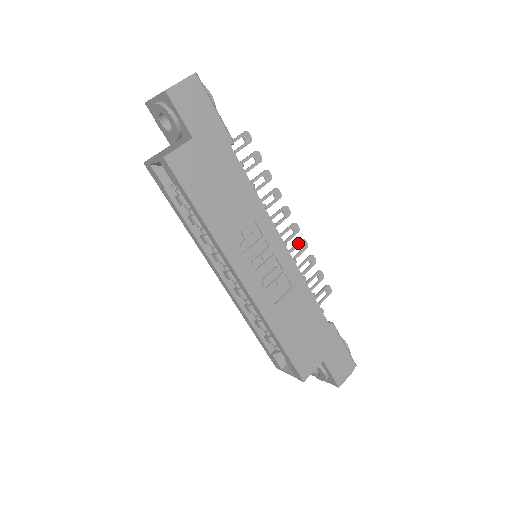
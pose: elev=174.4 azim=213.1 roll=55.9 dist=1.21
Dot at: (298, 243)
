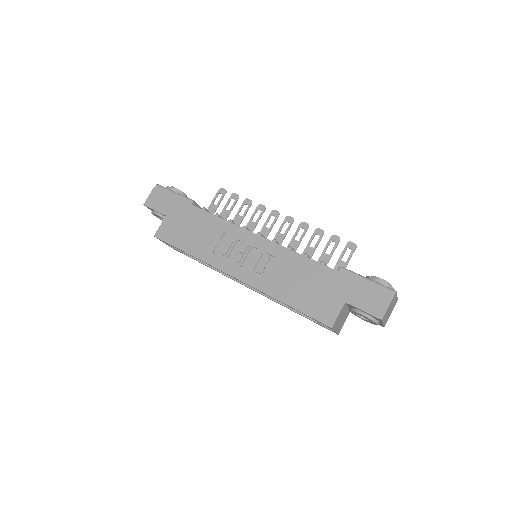
Dot at: (298, 228)
